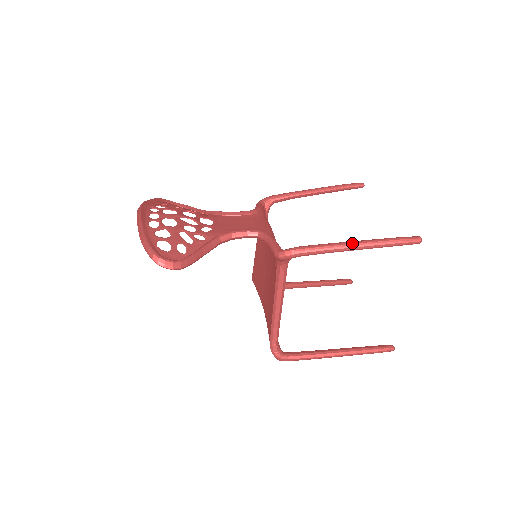
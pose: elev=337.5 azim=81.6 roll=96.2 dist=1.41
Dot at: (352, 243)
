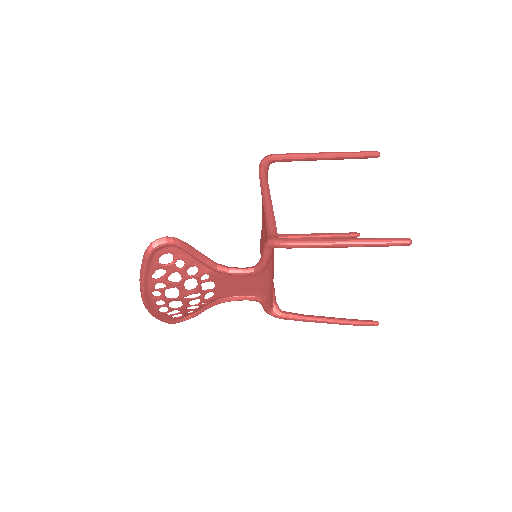
Dot at: occluded
